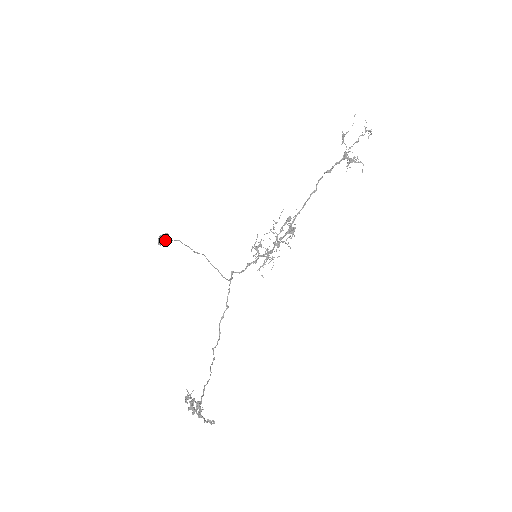
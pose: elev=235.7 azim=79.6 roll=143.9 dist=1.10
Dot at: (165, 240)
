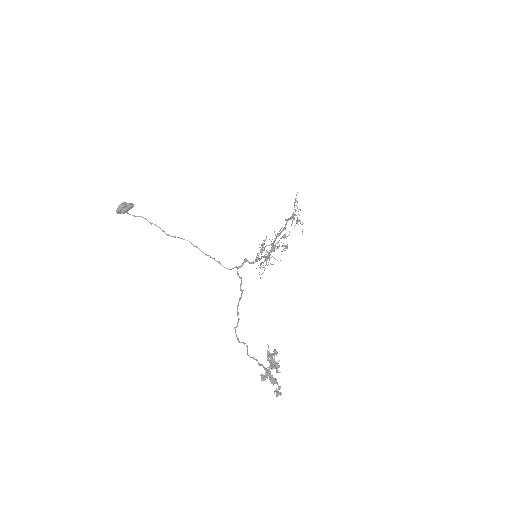
Dot at: (128, 210)
